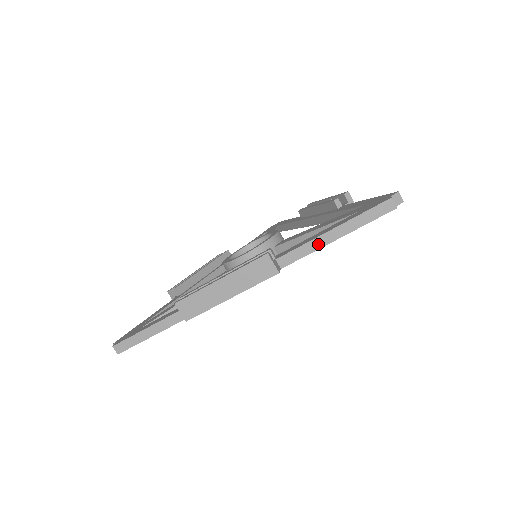
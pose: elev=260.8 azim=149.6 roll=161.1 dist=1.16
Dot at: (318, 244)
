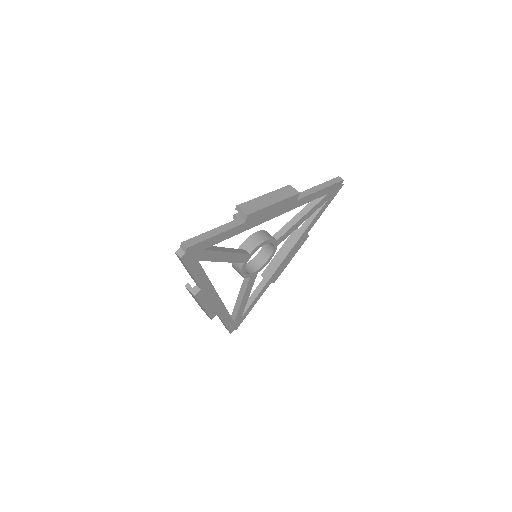
Dot at: (313, 191)
